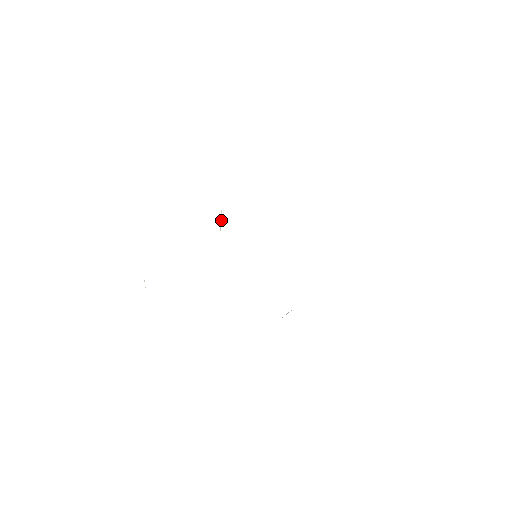
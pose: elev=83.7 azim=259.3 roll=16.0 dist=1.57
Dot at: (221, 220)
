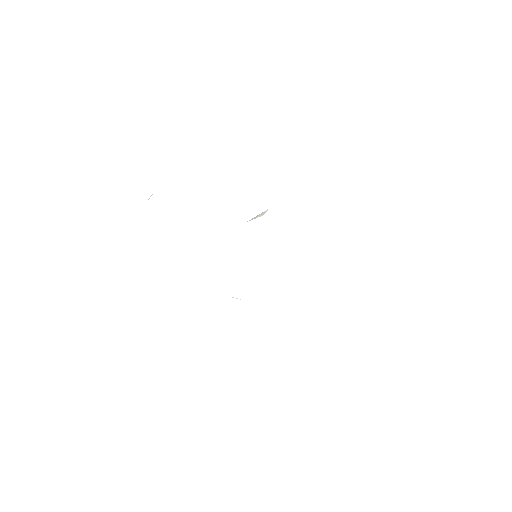
Dot at: (260, 215)
